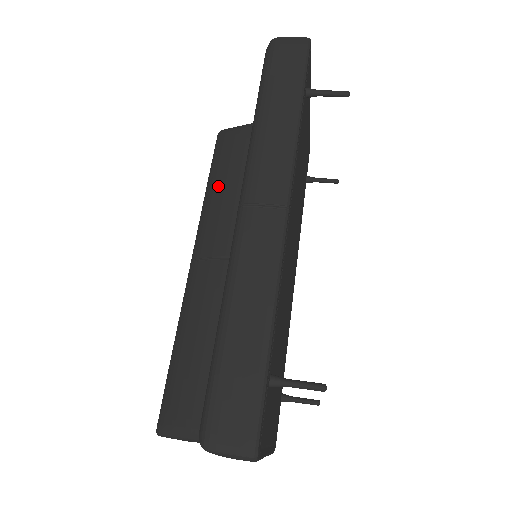
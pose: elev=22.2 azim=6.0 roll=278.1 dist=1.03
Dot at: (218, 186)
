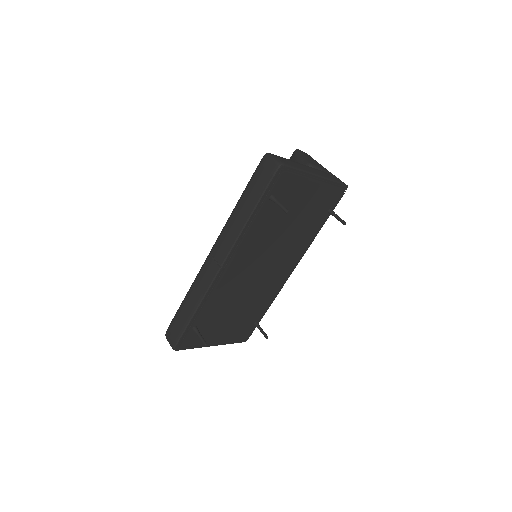
Dot at: occluded
